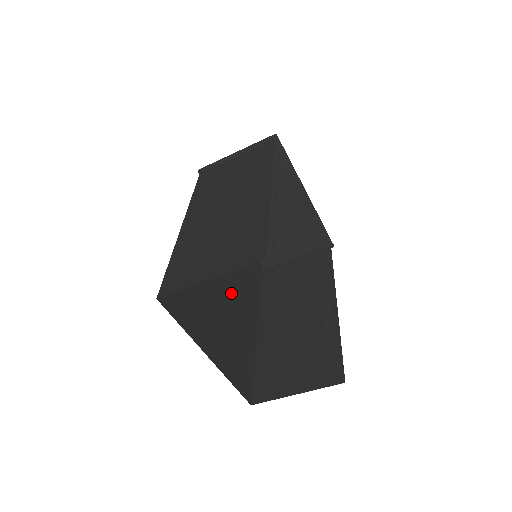
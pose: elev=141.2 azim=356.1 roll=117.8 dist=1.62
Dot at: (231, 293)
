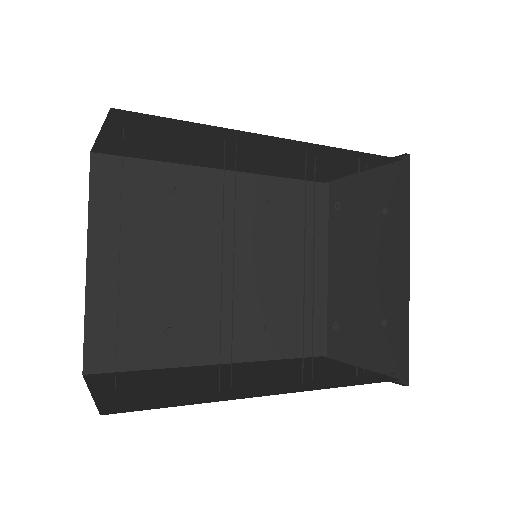
Dot at: (217, 288)
